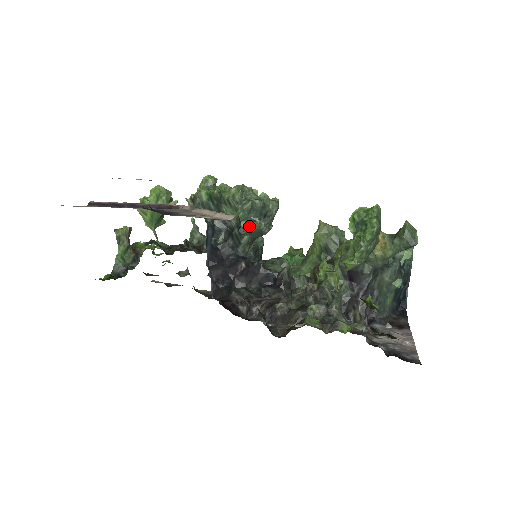
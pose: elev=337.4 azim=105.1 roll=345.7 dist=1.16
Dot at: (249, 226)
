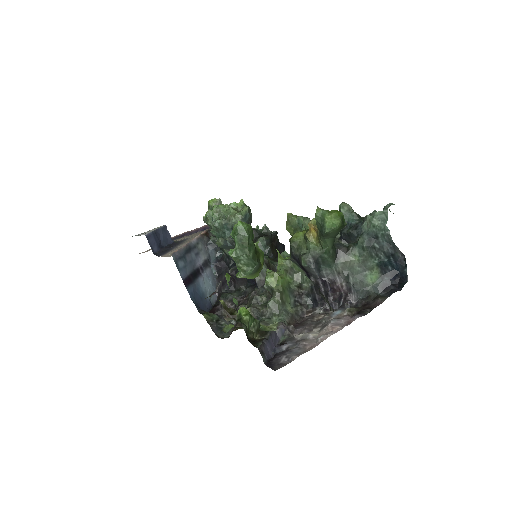
Dot at: occluded
